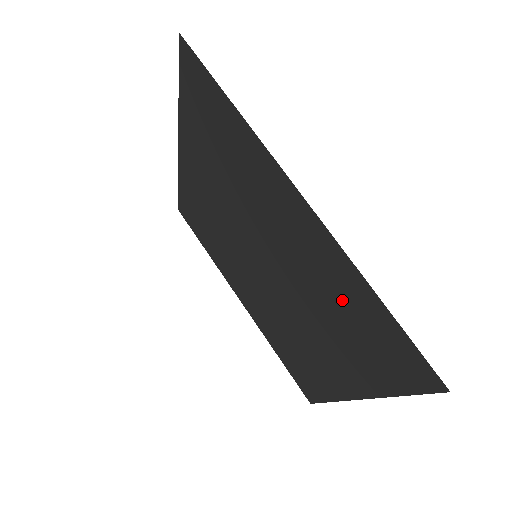
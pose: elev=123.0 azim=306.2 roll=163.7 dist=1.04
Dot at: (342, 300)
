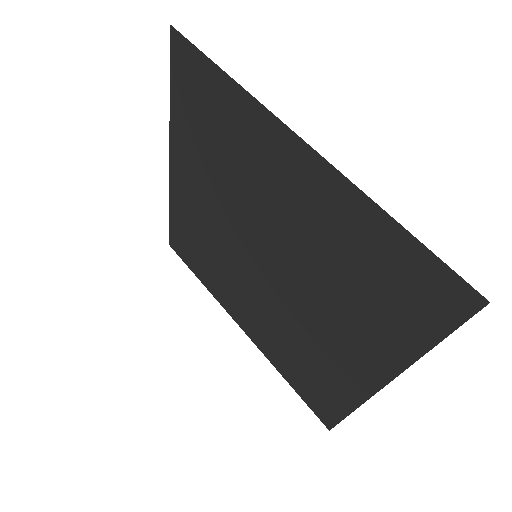
Dot at: (355, 251)
